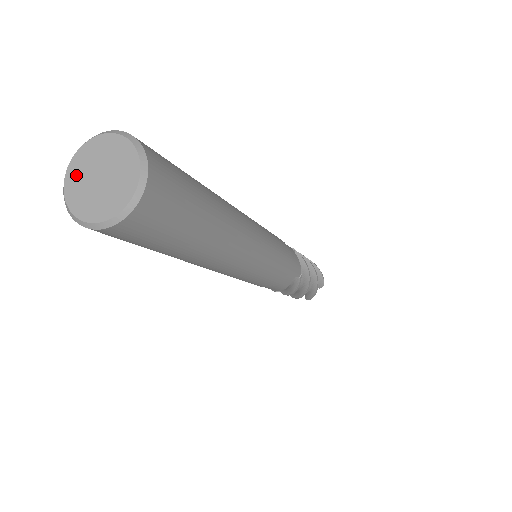
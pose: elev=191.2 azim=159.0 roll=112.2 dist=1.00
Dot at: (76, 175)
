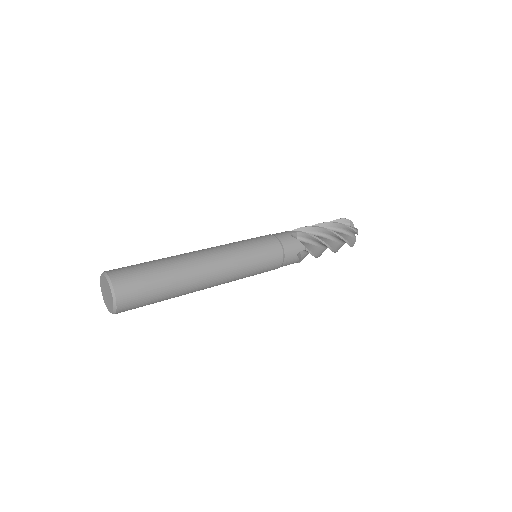
Dot at: (103, 281)
